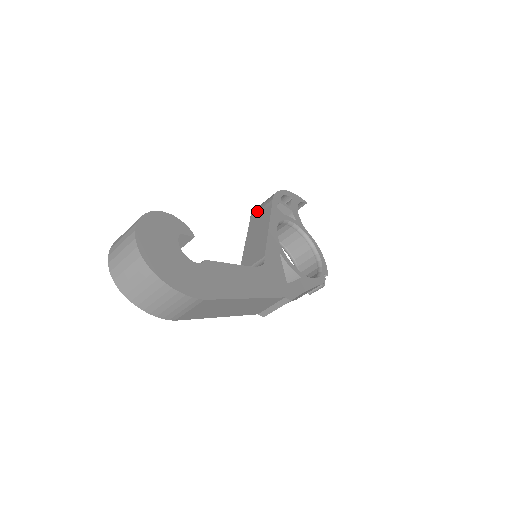
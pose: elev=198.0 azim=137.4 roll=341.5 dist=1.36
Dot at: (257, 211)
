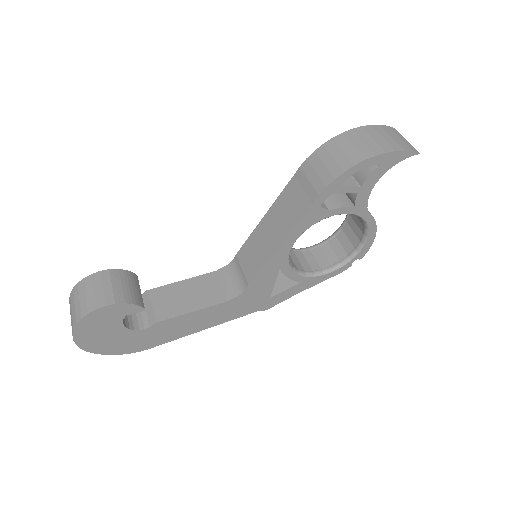
Dot at: (305, 176)
